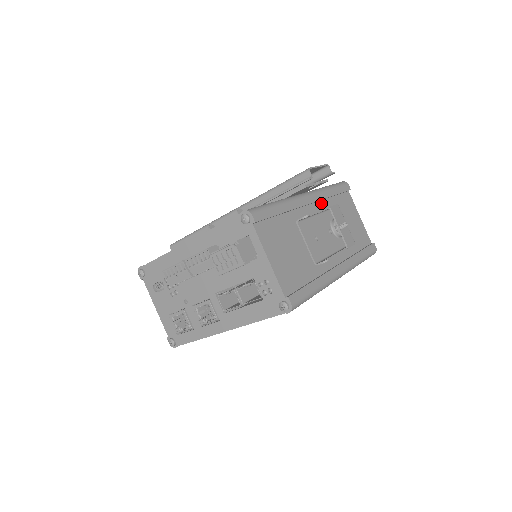
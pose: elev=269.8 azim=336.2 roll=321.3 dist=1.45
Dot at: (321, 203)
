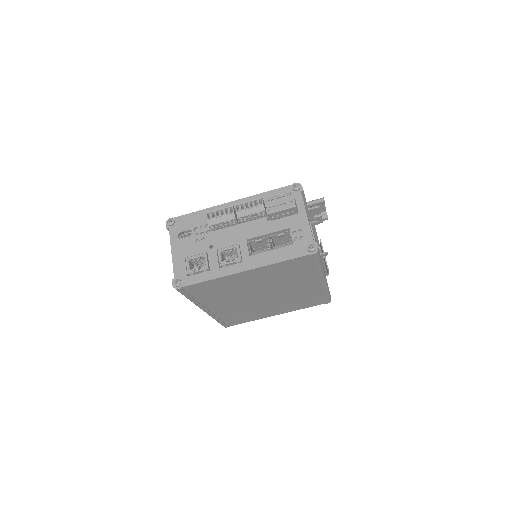
Dot at: occluded
